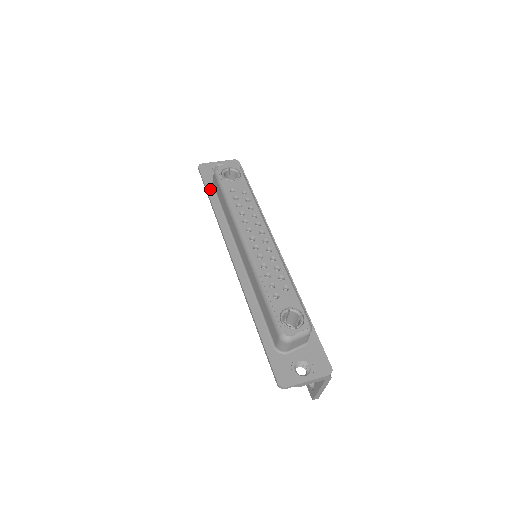
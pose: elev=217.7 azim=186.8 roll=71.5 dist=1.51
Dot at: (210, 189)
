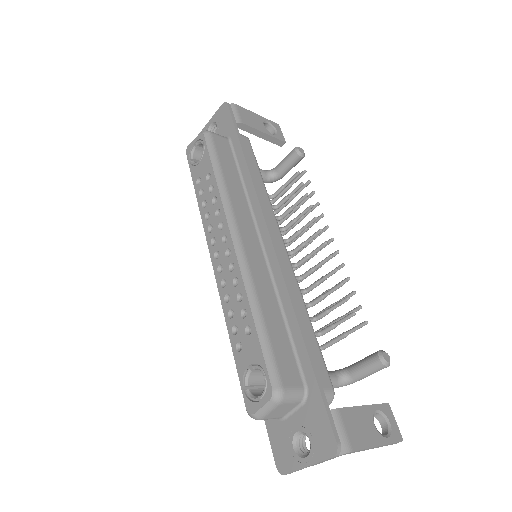
Dot at: occluded
